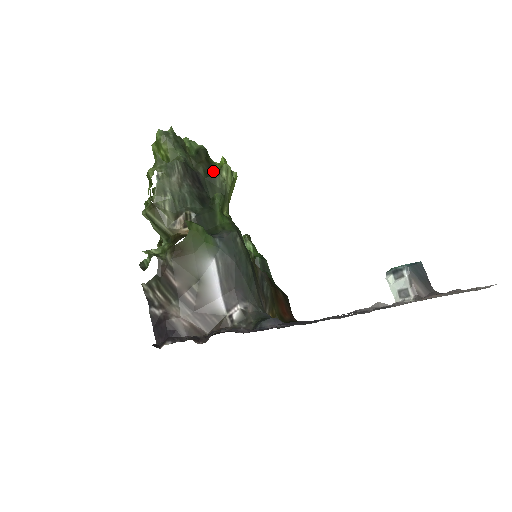
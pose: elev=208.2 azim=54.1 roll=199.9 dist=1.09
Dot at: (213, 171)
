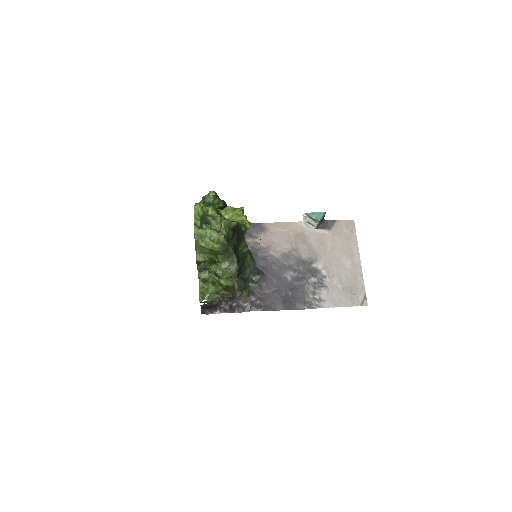
Dot at: (241, 233)
